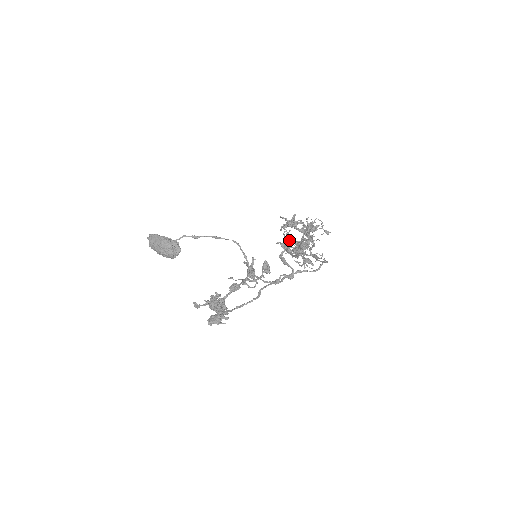
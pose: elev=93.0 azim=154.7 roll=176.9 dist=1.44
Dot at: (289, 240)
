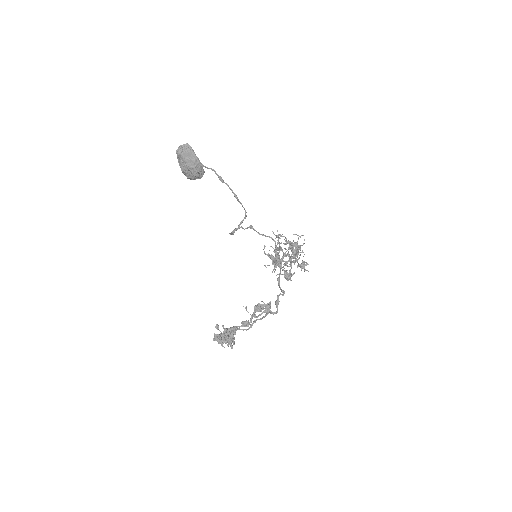
Dot at: occluded
